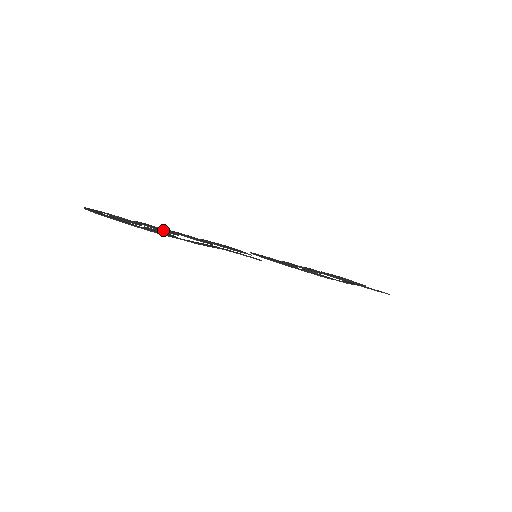
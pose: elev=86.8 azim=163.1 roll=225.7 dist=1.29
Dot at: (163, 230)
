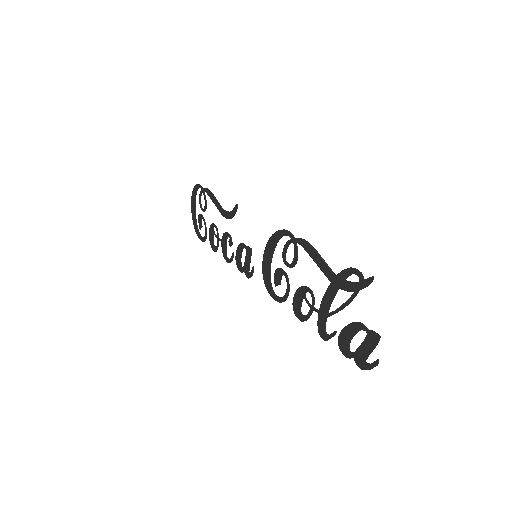
Dot at: (213, 227)
